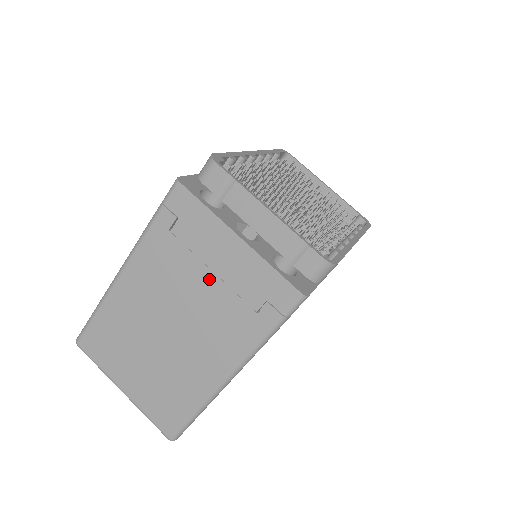
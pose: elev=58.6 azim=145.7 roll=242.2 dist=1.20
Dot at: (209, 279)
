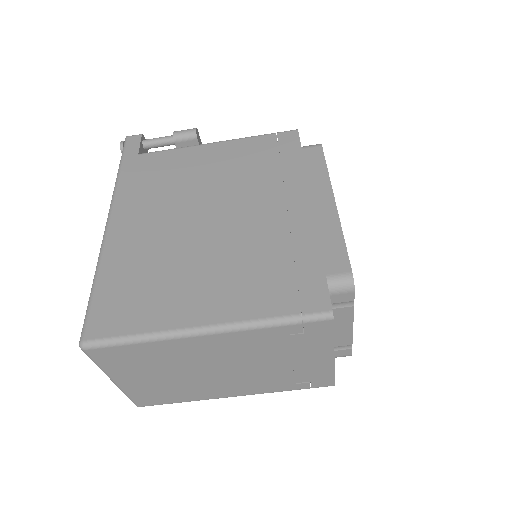
Dot at: (284, 364)
